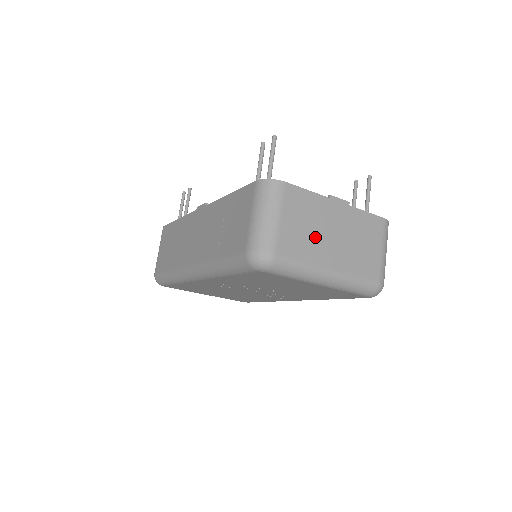
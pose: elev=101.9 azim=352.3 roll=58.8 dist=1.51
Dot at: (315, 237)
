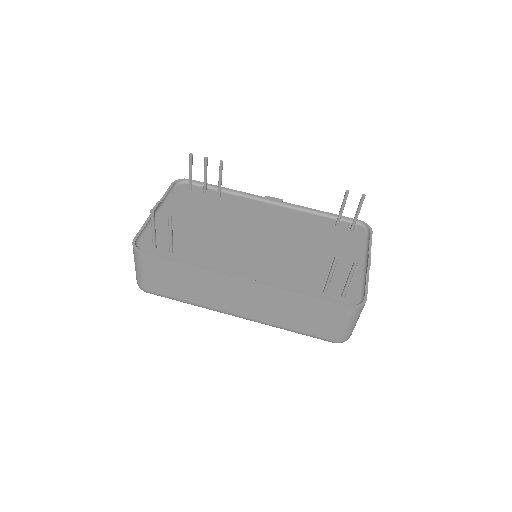
Dot at: occluded
